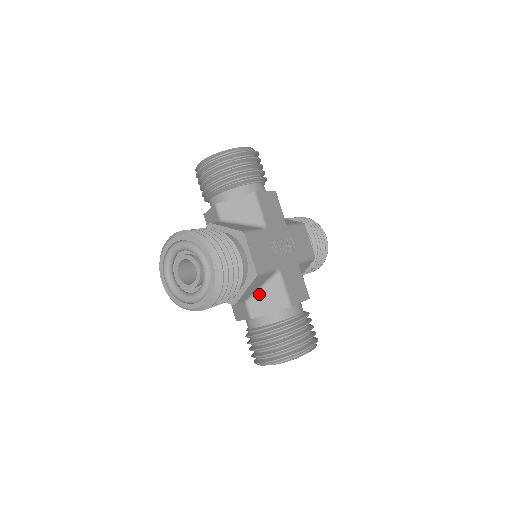
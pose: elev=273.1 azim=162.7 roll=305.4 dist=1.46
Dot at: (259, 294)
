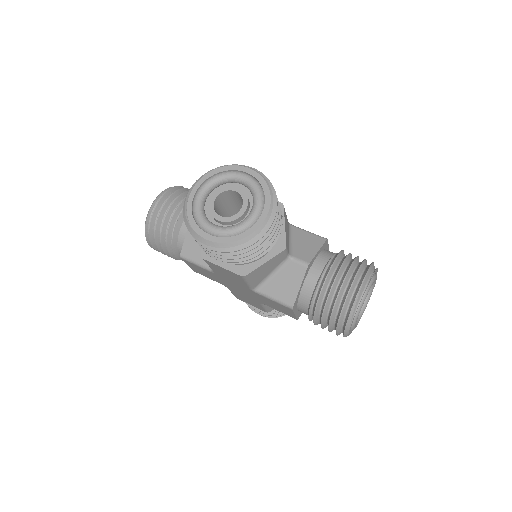
Dot at: (294, 245)
